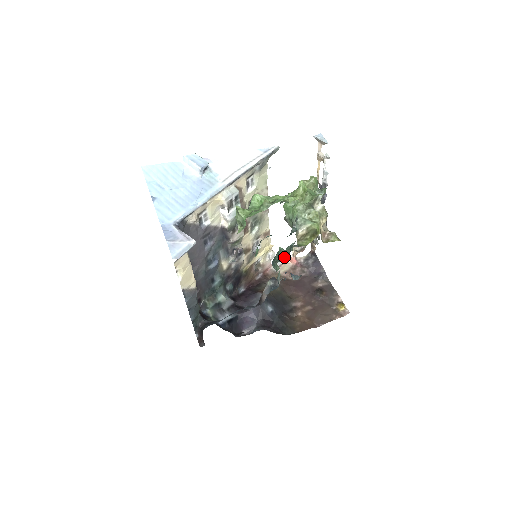
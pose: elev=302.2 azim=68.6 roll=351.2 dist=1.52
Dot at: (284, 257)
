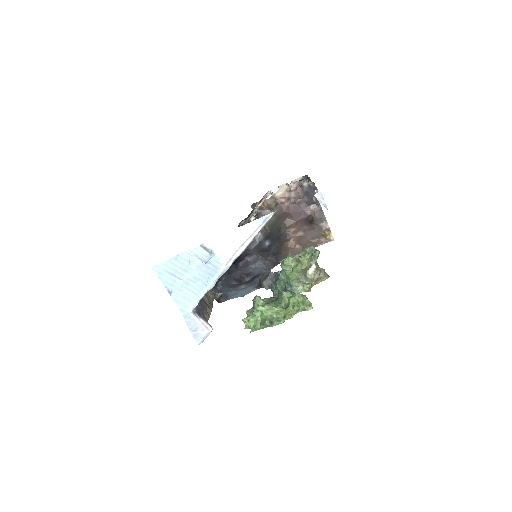
Dot at: occluded
